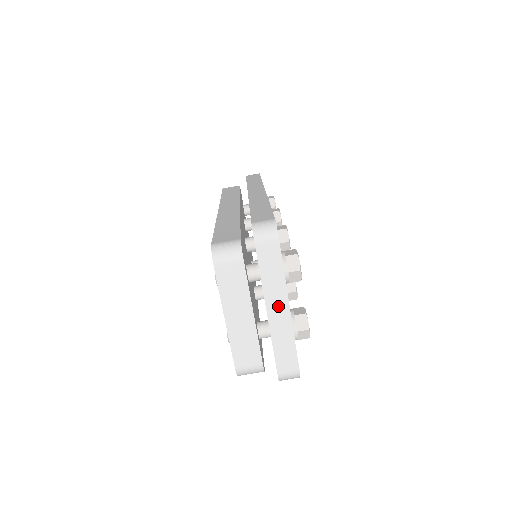
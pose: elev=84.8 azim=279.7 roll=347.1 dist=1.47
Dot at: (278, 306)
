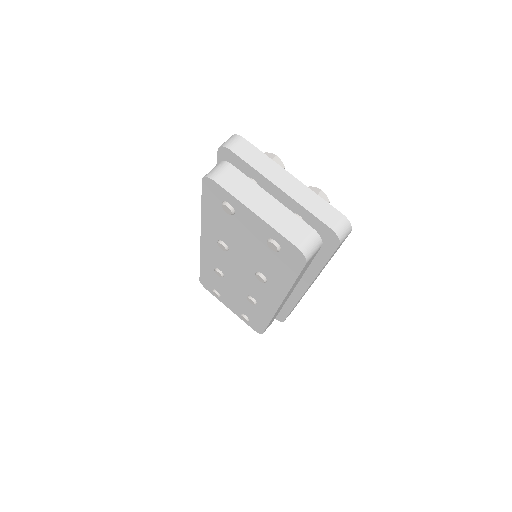
Dot at: (283, 179)
